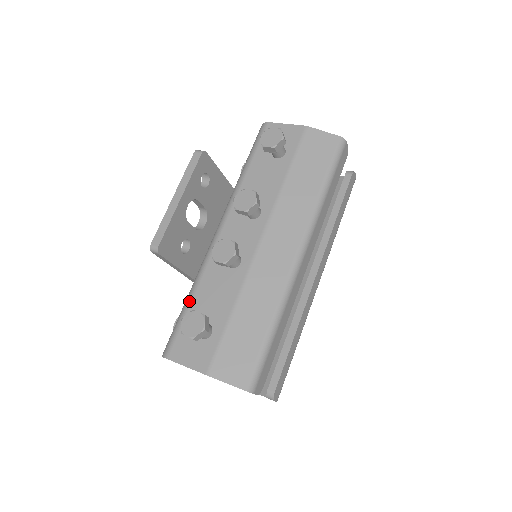
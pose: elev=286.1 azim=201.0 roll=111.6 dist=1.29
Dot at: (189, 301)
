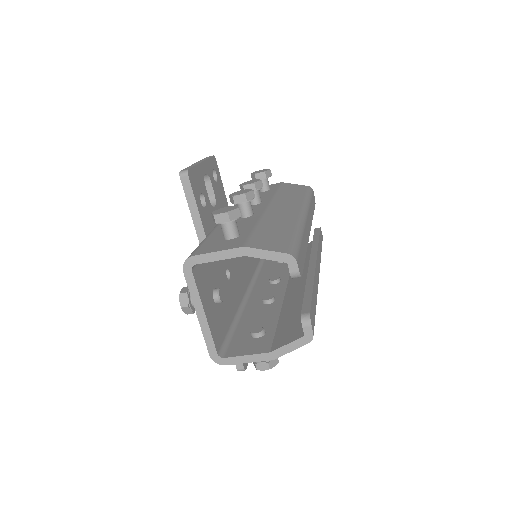
Dot at: (208, 236)
